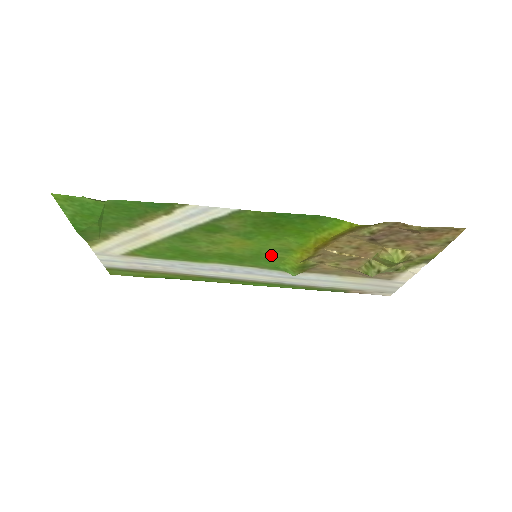
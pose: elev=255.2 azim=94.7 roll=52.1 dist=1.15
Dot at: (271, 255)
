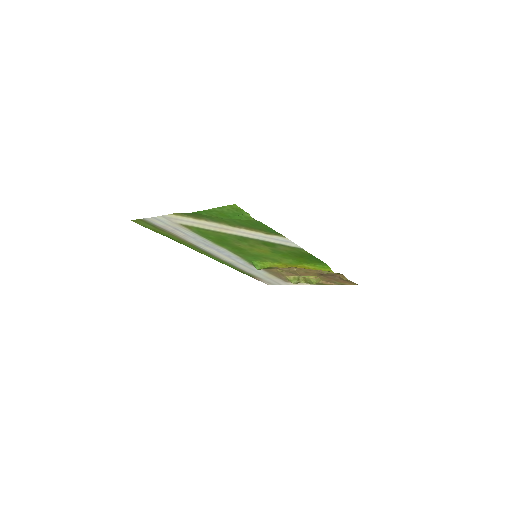
Dot at: (263, 258)
